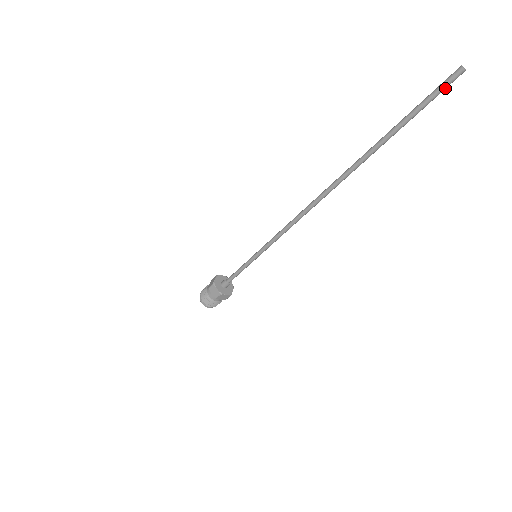
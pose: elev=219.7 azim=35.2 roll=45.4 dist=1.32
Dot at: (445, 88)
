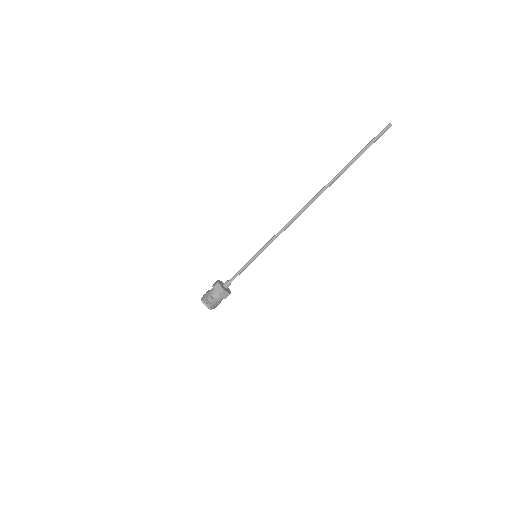
Dot at: (381, 133)
